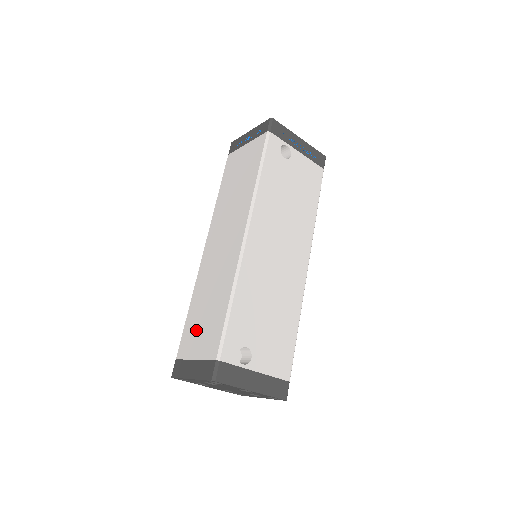
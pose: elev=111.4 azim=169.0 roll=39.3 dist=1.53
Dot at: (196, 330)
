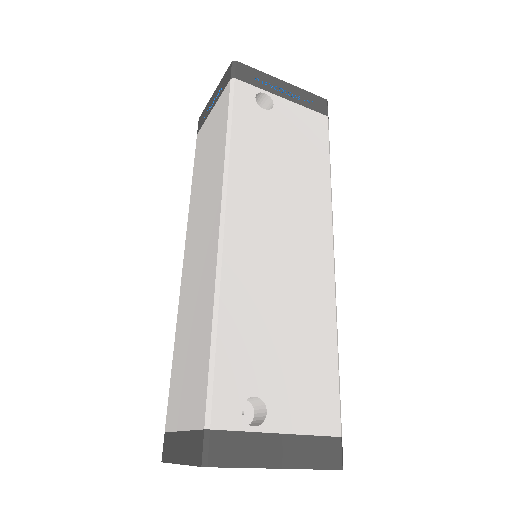
Dot at: (181, 383)
